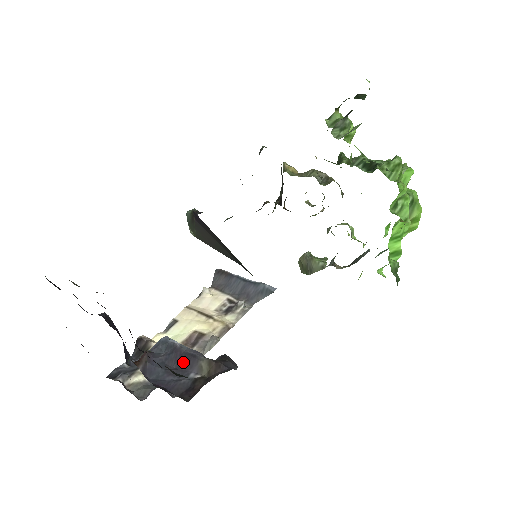
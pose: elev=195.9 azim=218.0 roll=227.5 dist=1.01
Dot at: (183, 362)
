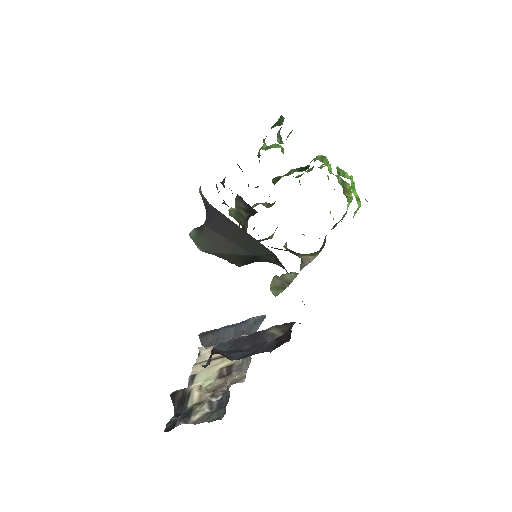
Dot at: (253, 340)
